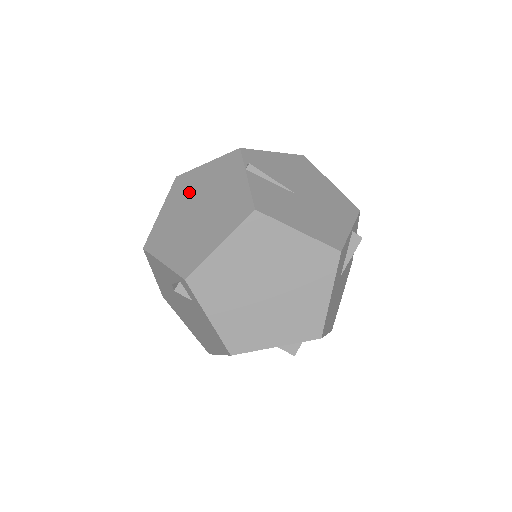
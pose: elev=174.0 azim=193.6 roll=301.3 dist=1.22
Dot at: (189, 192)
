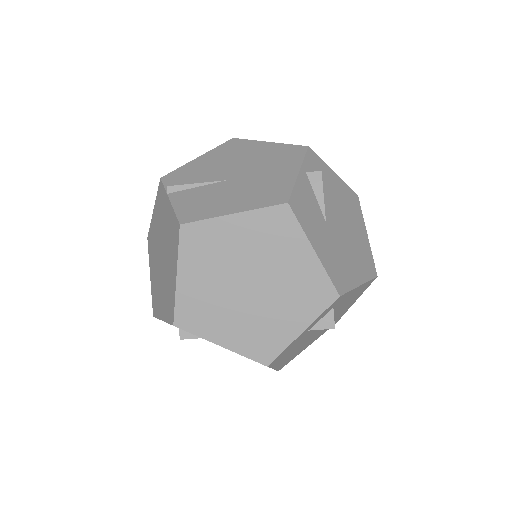
Dot at: (154, 244)
